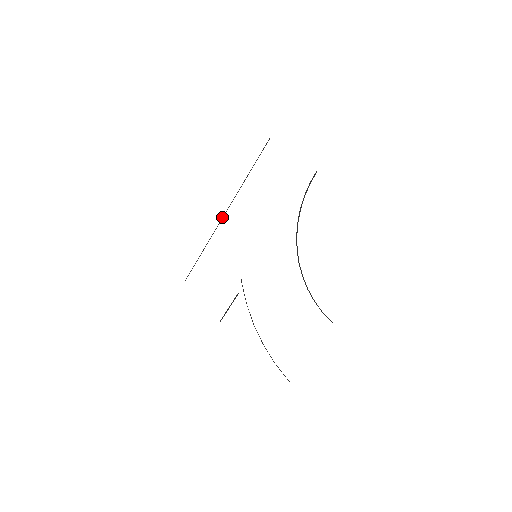
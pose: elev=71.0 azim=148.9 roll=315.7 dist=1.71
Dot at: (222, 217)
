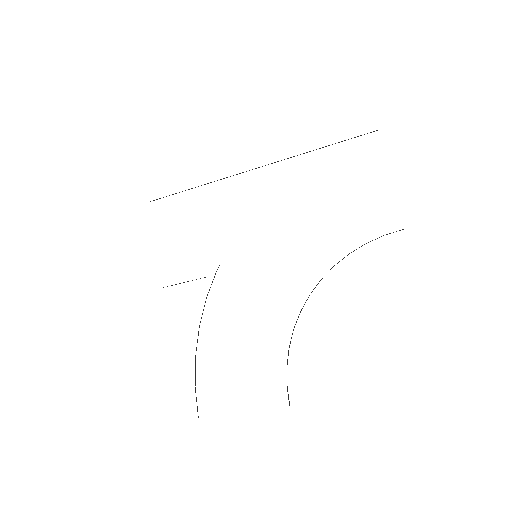
Dot at: occluded
